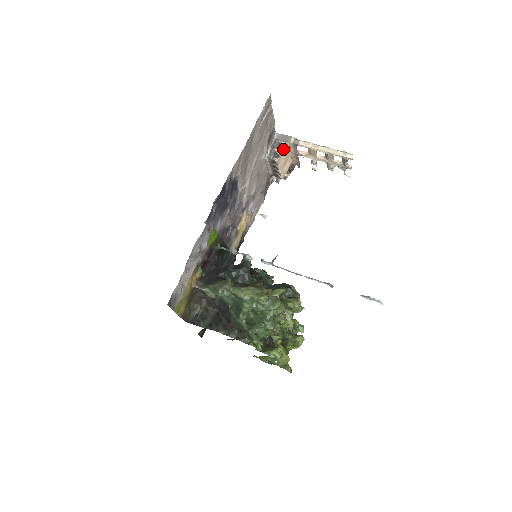
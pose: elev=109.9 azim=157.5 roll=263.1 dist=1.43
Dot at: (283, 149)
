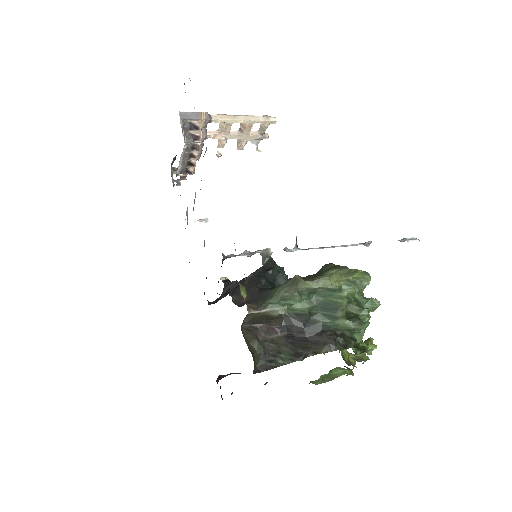
Dot at: (199, 128)
